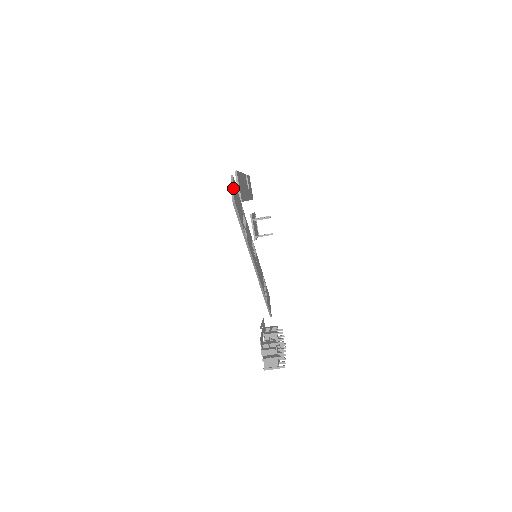
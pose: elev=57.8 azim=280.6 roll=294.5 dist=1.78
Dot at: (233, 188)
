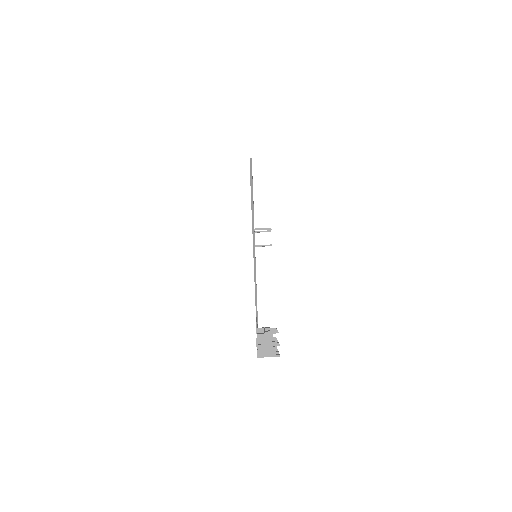
Dot at: (251, 167)
